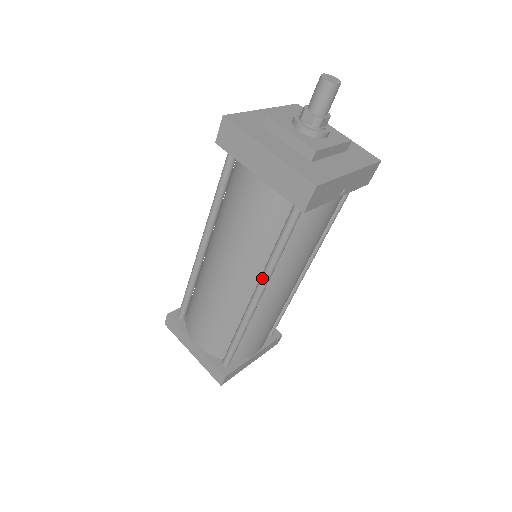
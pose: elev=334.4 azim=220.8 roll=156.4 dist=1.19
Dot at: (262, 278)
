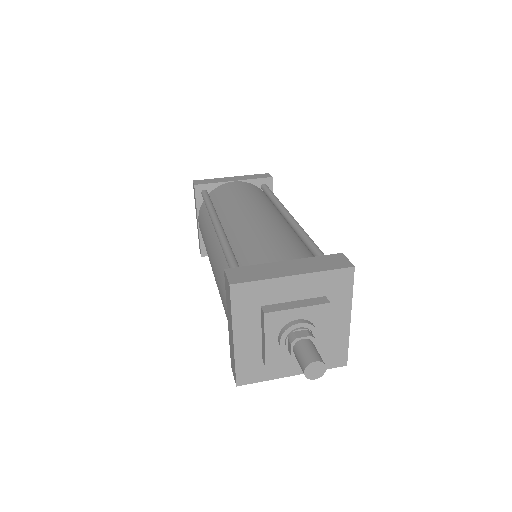
Dot at: occluded
